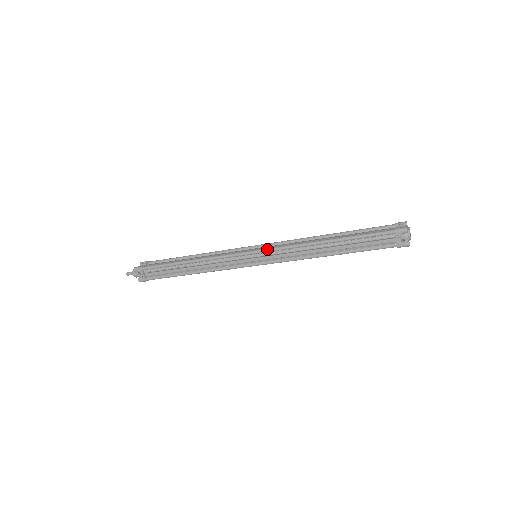
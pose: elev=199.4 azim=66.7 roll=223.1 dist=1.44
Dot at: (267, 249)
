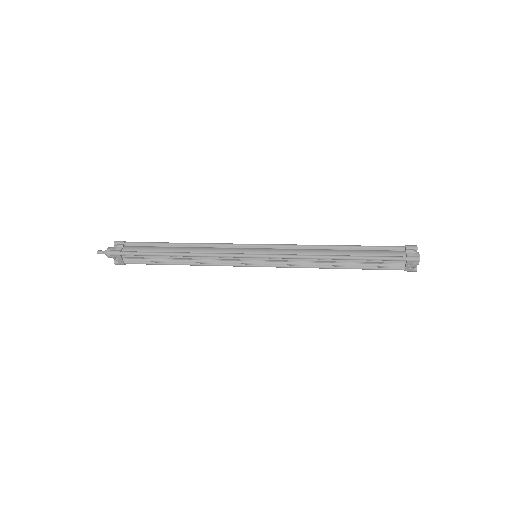
Dot at: (272, 256)
